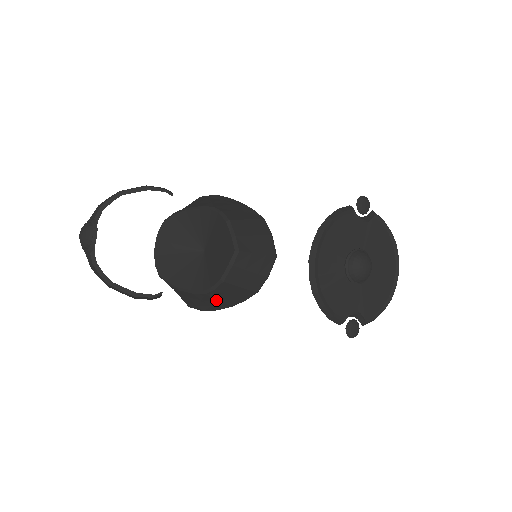
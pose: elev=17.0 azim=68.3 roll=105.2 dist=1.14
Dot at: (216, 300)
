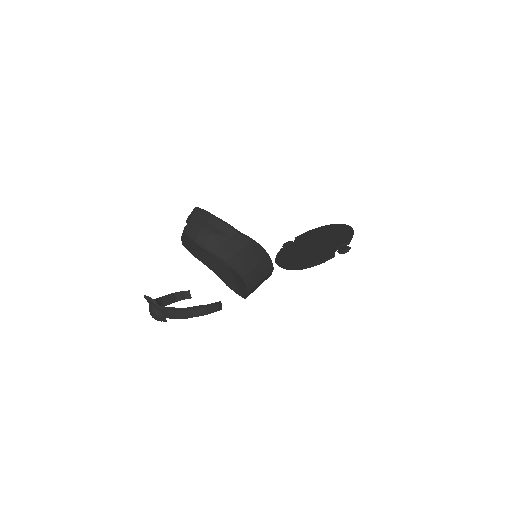
Dot at: occluded
